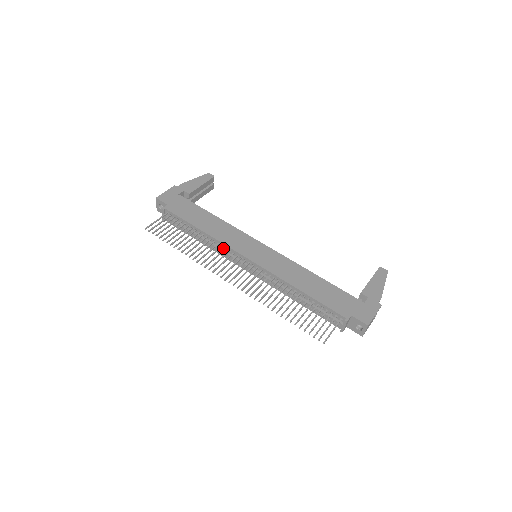
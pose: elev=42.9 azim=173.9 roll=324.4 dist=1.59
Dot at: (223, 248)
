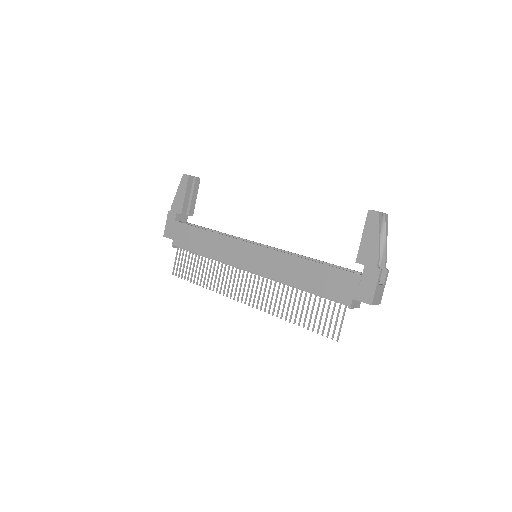
Dot at: occluded
